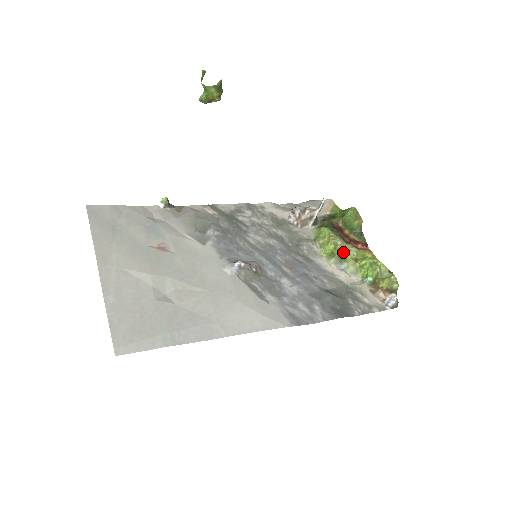
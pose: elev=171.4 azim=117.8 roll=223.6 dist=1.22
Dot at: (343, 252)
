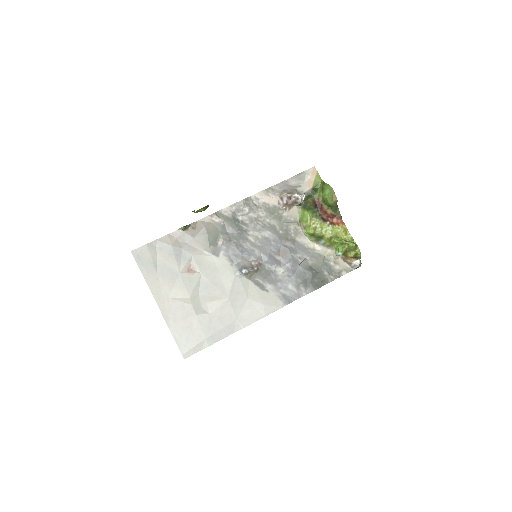
Dot at: (321, 233)
